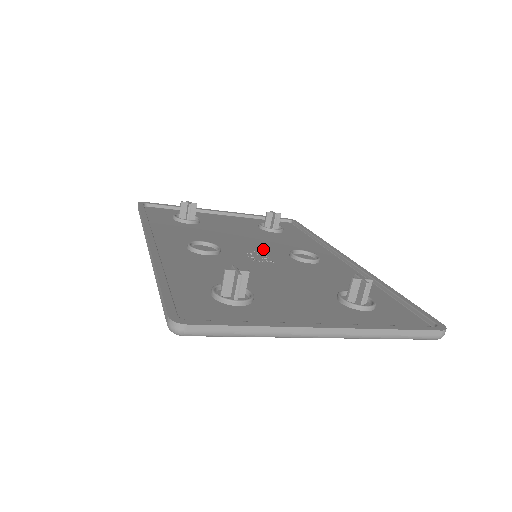
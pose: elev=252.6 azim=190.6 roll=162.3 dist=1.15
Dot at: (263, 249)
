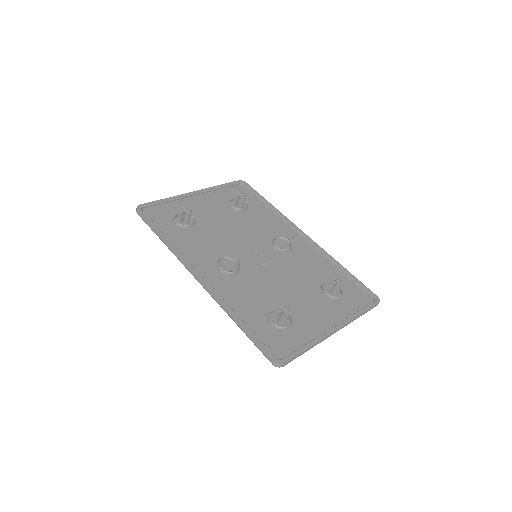
Dot at: (255, 245)
